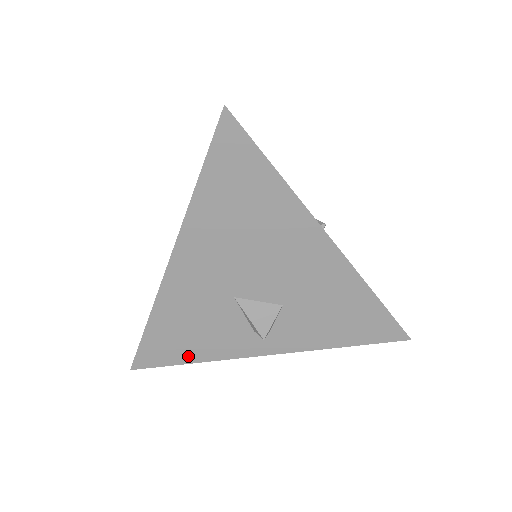
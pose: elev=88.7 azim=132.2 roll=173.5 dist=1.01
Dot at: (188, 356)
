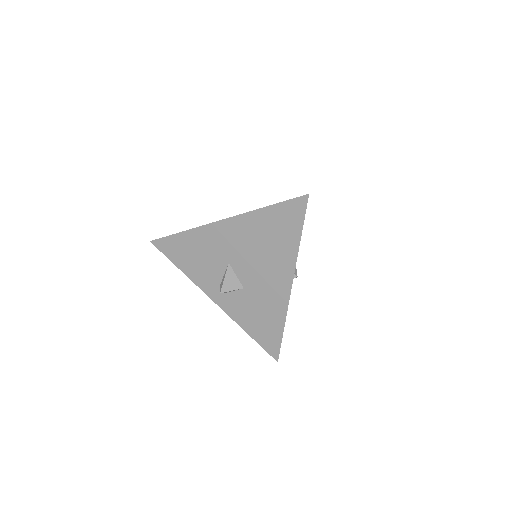
Dot at: (181, 264)
